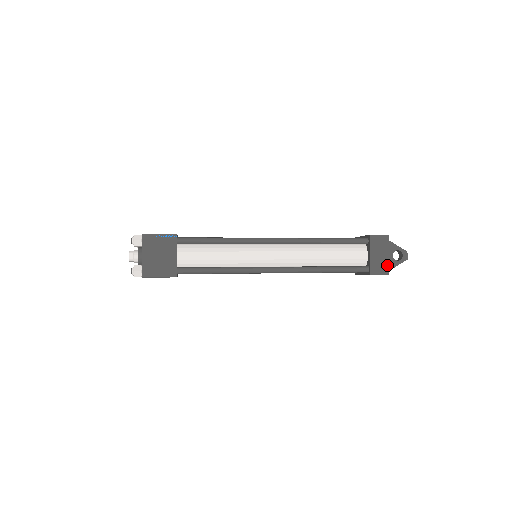
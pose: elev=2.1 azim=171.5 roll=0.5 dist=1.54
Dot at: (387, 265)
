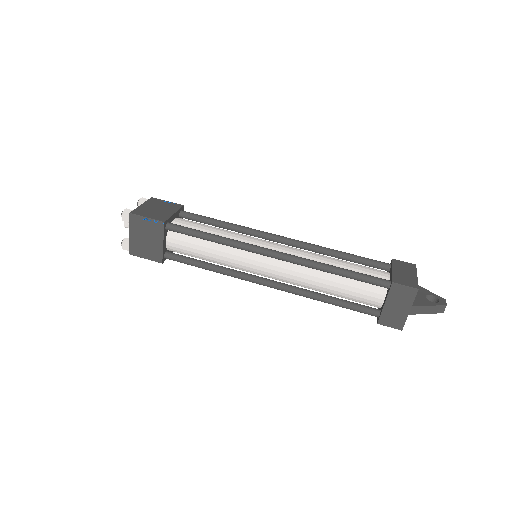
Dot at: (415, 282)
